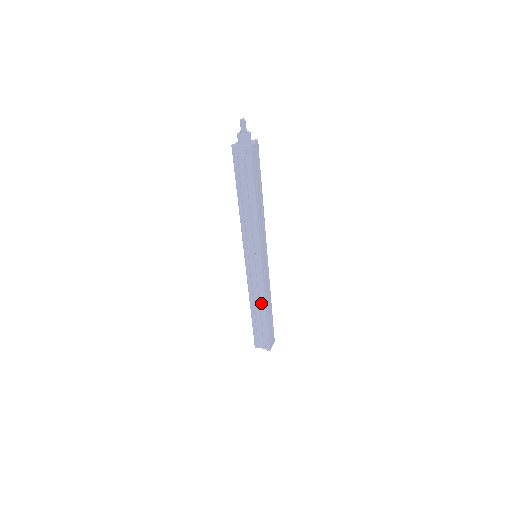
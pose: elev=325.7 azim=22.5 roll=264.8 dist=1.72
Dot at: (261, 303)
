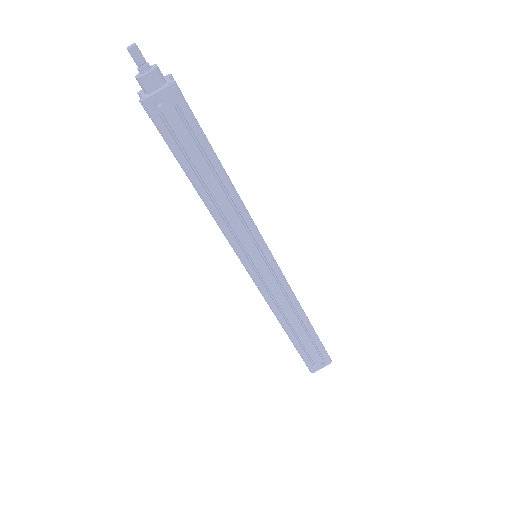
Dot at: (277, 318)
